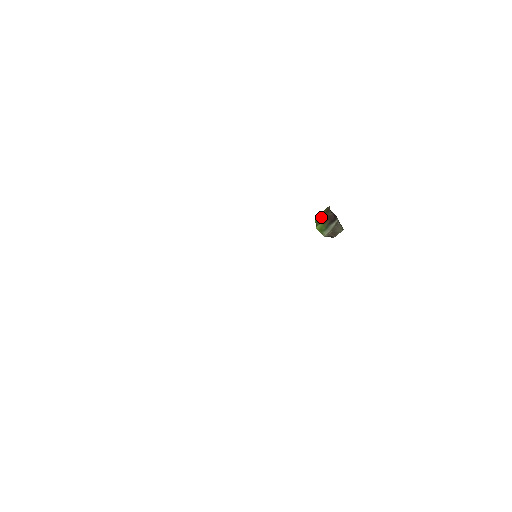
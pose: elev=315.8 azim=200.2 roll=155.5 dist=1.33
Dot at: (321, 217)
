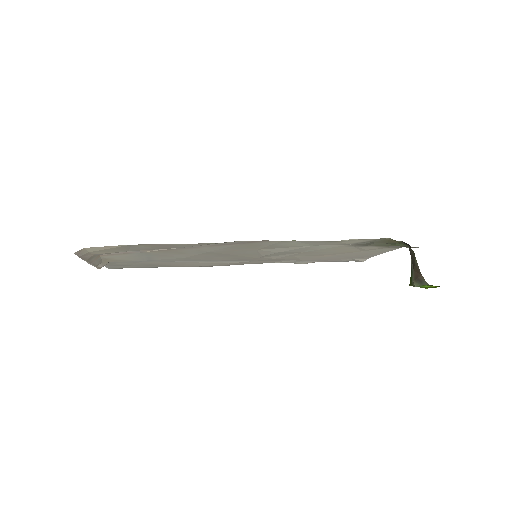
Dot at: occluded
